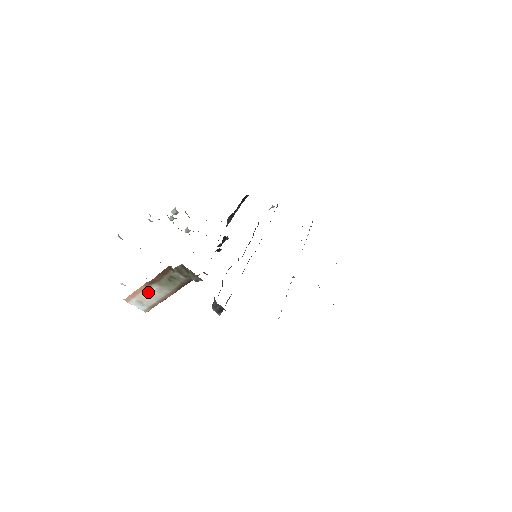
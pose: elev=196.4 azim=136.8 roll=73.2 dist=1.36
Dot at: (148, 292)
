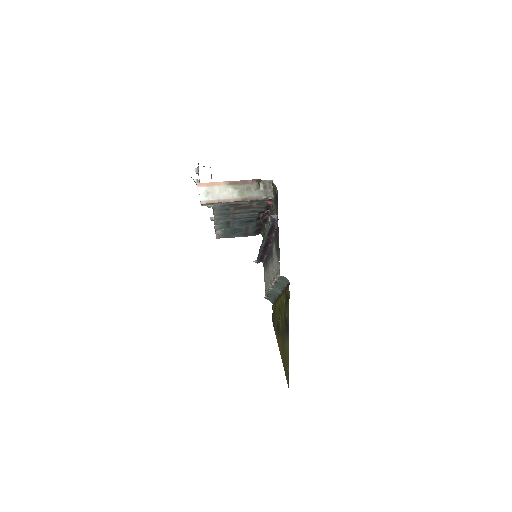
Dot at: (222, 189)
